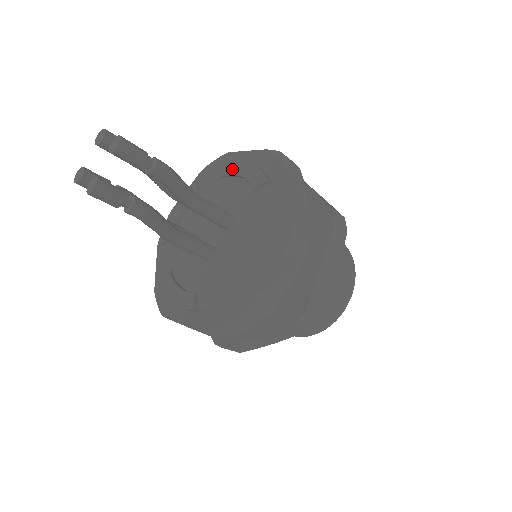
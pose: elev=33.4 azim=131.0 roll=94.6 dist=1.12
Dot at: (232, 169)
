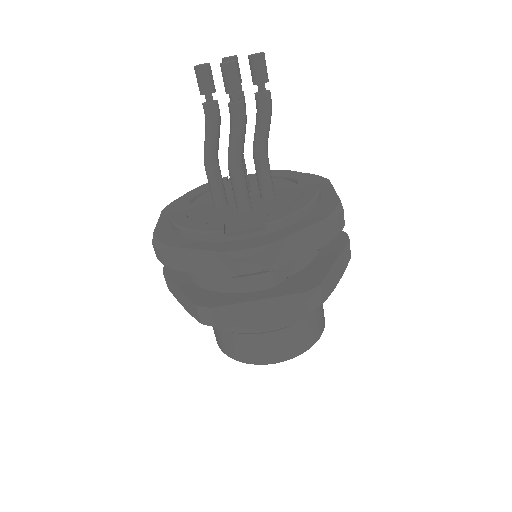
Dot at: (273, 172)
